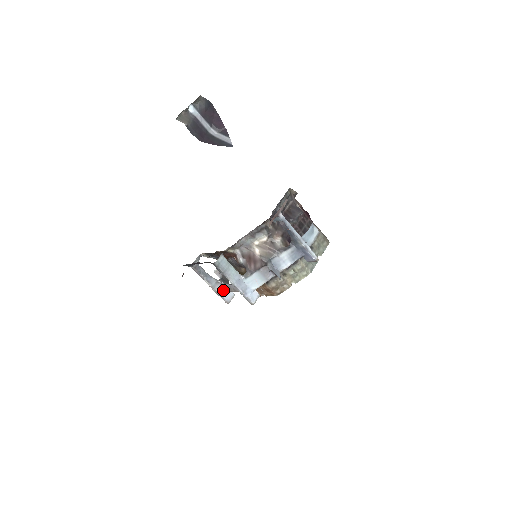
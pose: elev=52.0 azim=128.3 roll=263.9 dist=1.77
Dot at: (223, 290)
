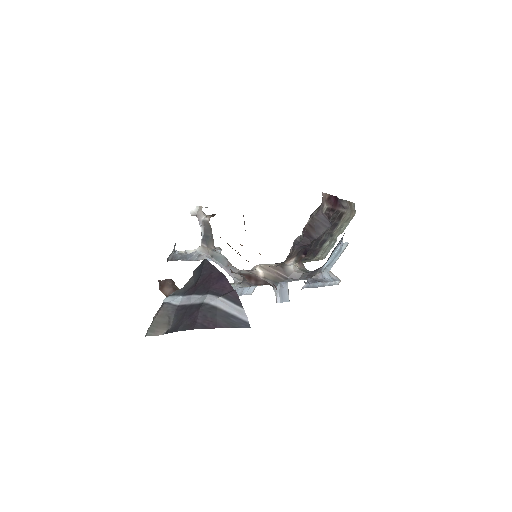
Dot at: occluded
